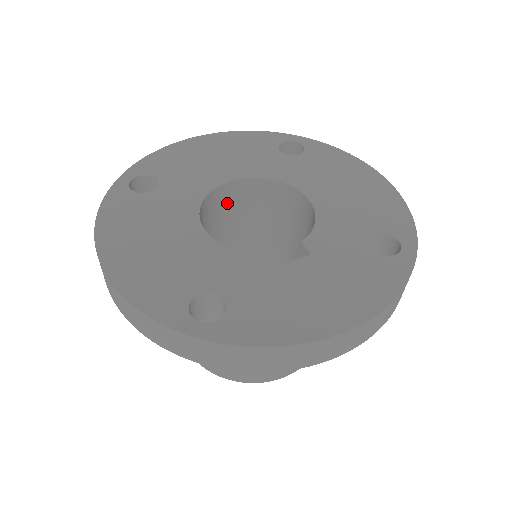
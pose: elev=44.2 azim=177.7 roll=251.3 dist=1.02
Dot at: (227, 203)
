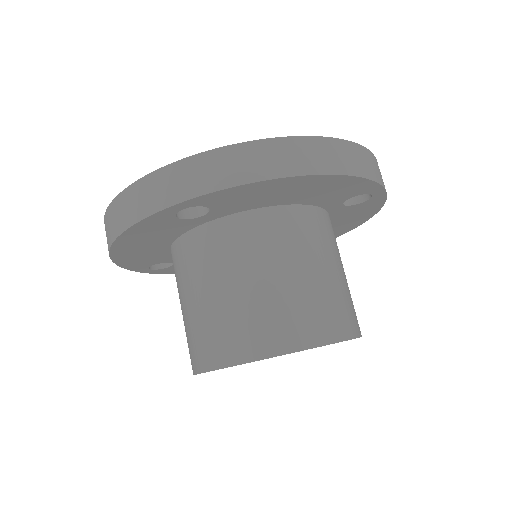
Dot at: occluded
